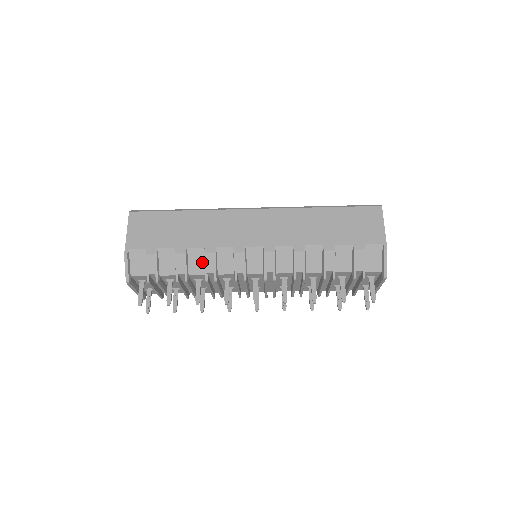
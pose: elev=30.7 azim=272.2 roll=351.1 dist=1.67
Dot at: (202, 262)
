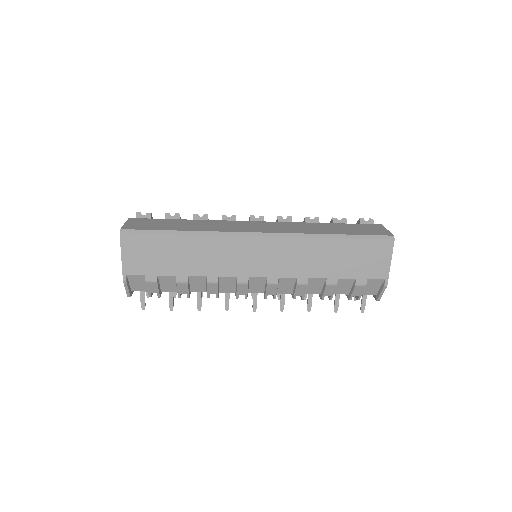
Dot at: (204, 285)
